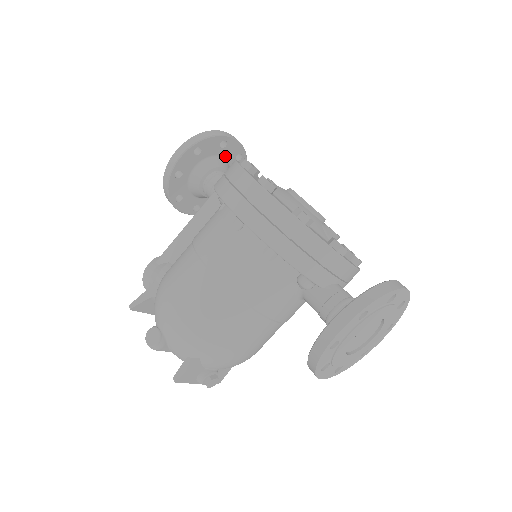
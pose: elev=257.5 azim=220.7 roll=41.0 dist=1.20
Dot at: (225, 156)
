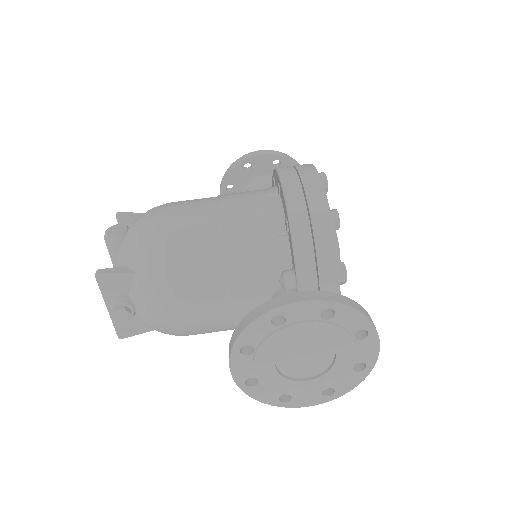
Dot at: occluded
